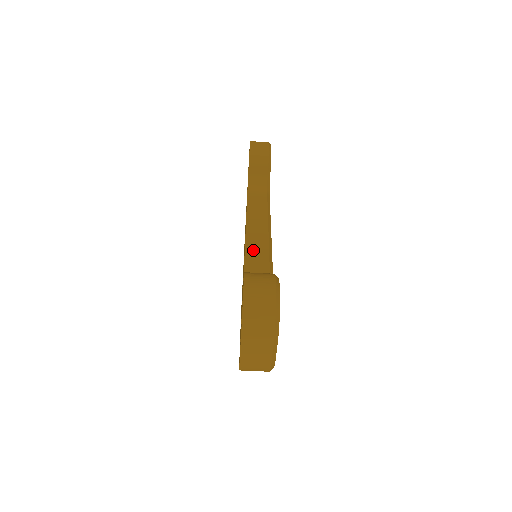
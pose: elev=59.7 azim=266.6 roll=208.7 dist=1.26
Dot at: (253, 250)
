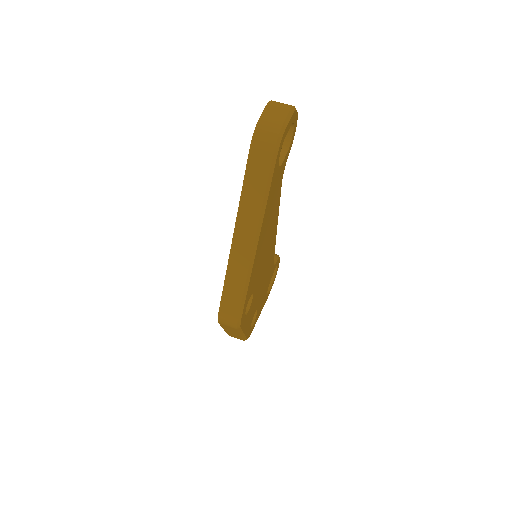
Dot at: occluded
